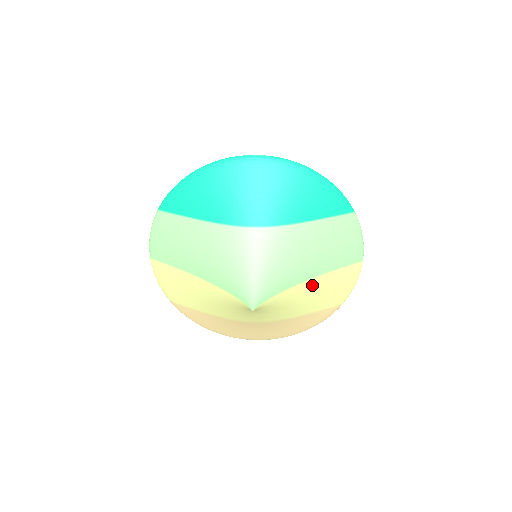
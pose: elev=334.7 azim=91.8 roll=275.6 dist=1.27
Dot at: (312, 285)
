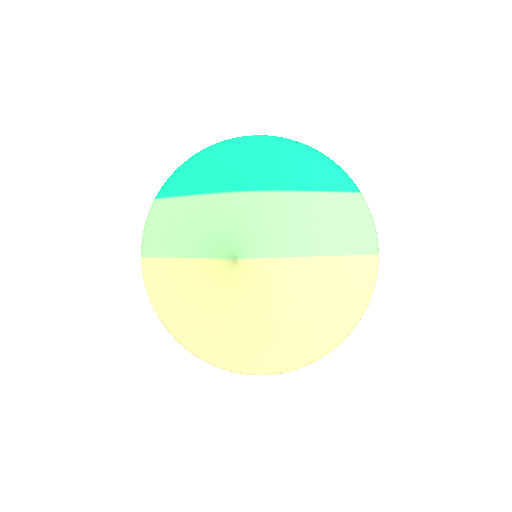
Dot at: (316, 267)
